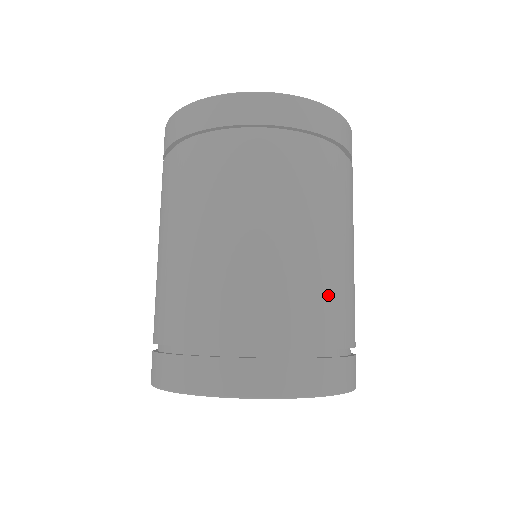
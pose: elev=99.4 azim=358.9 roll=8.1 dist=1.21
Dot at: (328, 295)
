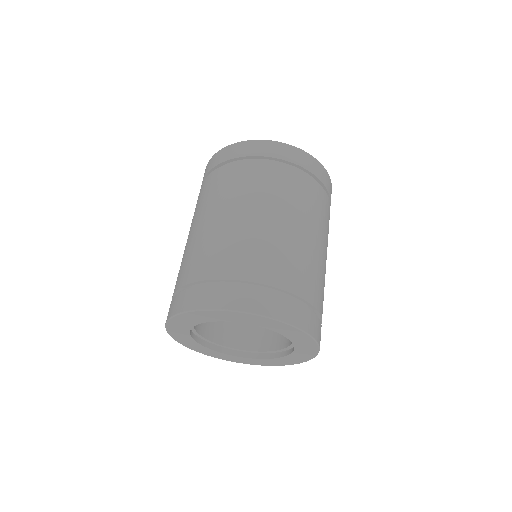
Dot at: (303, 264)
